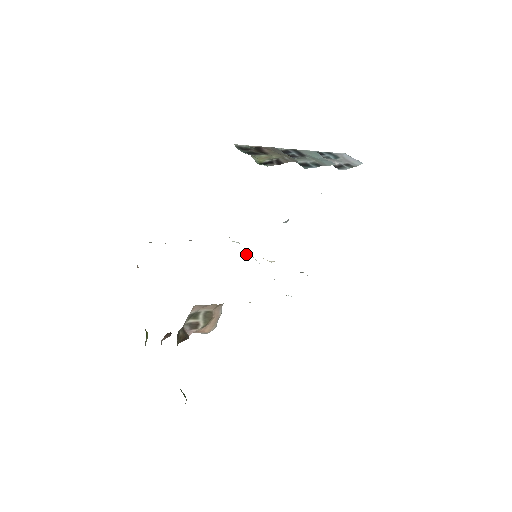
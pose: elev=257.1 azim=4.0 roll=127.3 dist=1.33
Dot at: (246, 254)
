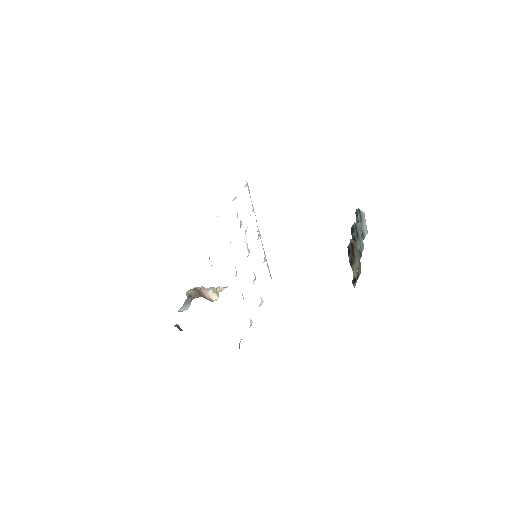
Dot at: (245, 241)
